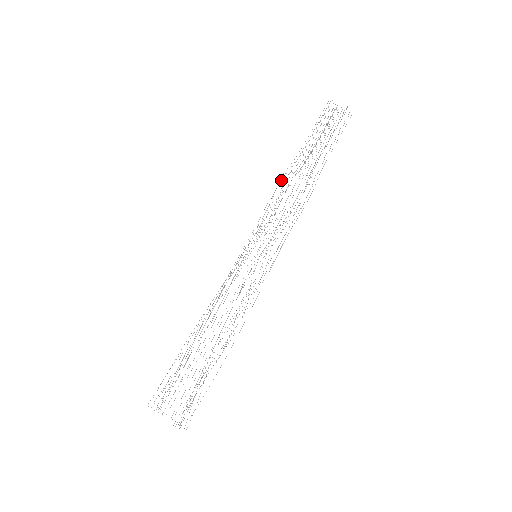
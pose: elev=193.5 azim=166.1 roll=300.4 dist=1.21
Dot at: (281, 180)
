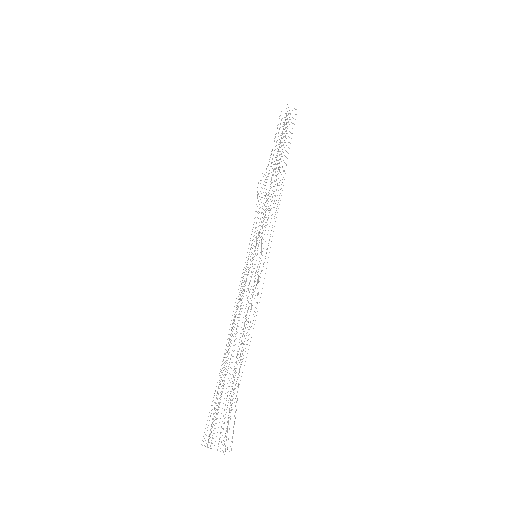
Dot at: occluded
